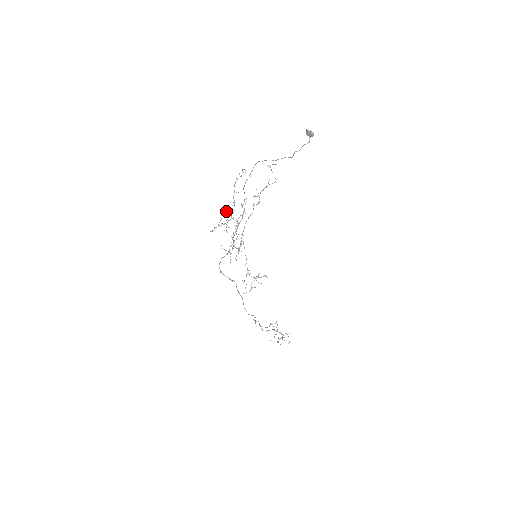
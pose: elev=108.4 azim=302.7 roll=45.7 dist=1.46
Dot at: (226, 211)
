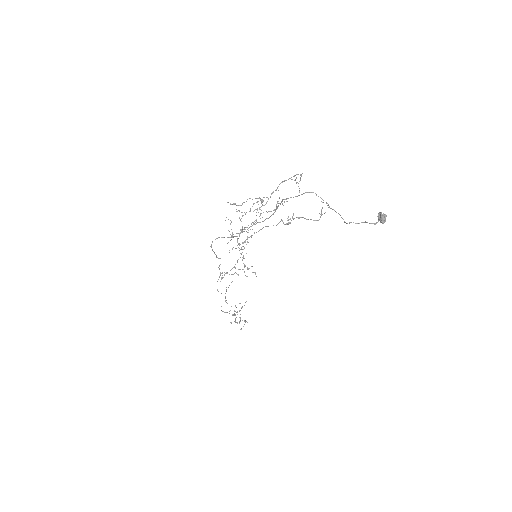
Dot at: (257, 198)
